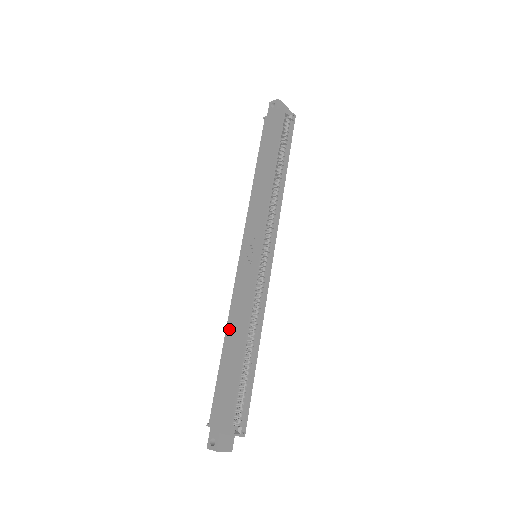
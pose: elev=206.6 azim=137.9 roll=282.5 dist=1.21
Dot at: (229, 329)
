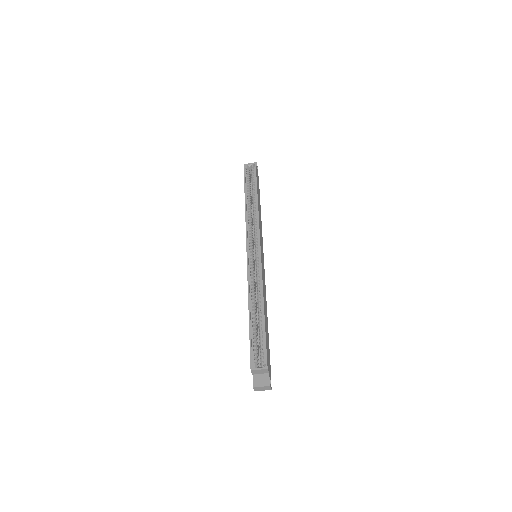
Dot at: occluded
